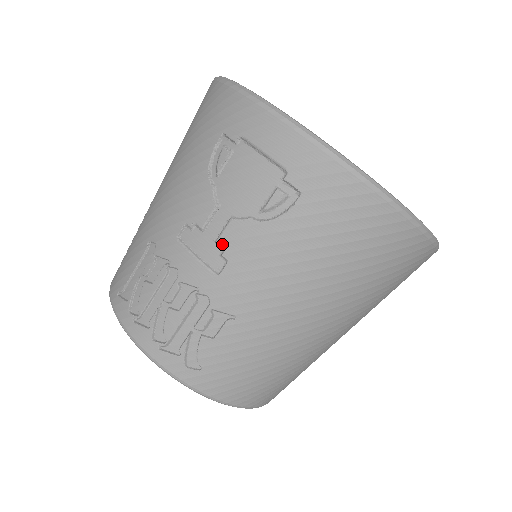
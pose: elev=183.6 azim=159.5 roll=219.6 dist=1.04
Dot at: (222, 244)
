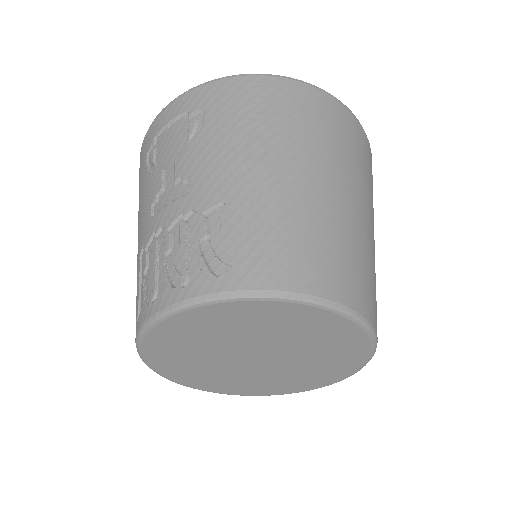
Dot at: (178, 176)
